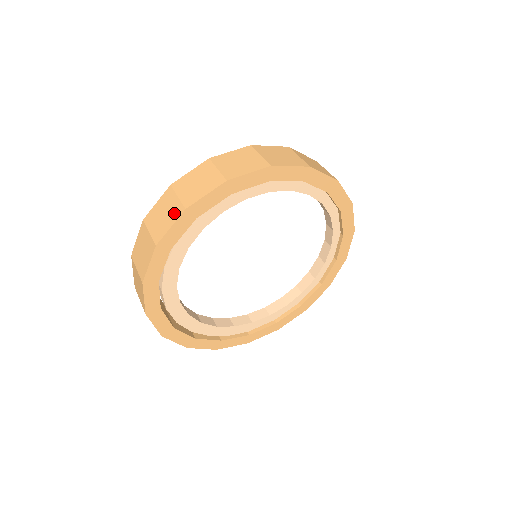
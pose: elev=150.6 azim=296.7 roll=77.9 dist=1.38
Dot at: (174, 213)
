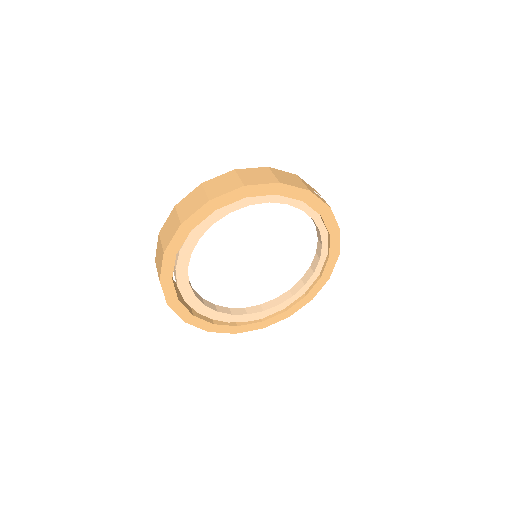
Dot at: (175, 228)
